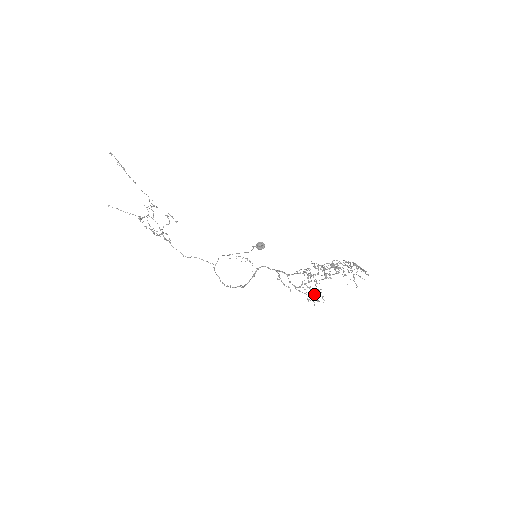
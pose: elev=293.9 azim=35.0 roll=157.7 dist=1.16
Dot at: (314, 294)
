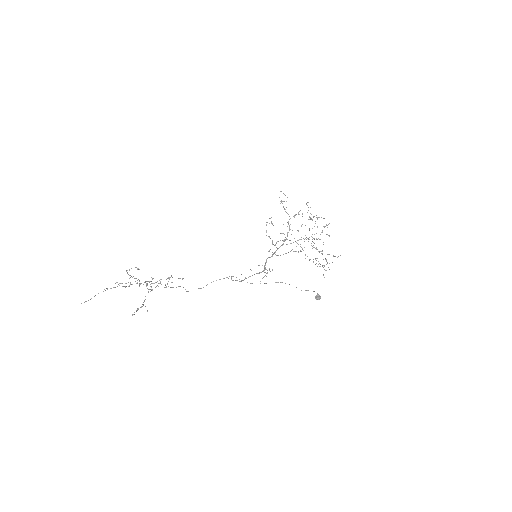
Dot at: (271, 223)
